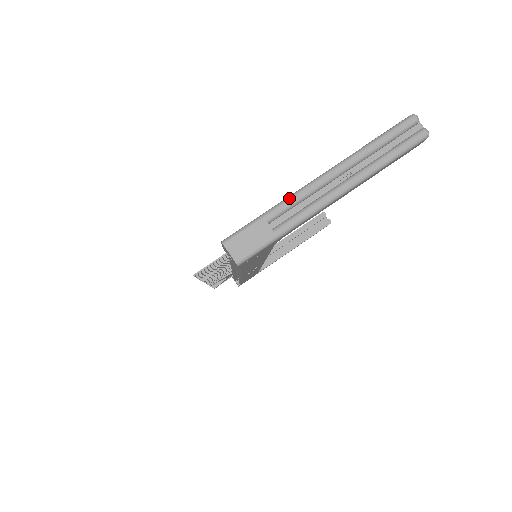
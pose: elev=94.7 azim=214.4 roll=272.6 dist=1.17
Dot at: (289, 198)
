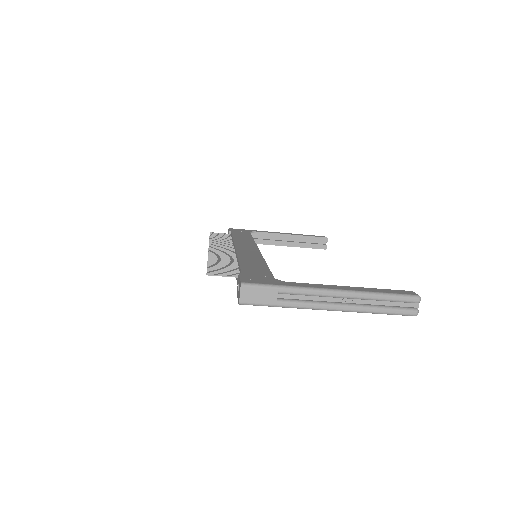
Dot at: (303, 289)
